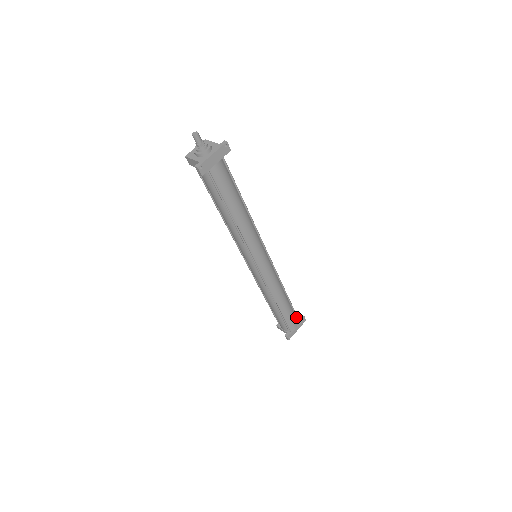
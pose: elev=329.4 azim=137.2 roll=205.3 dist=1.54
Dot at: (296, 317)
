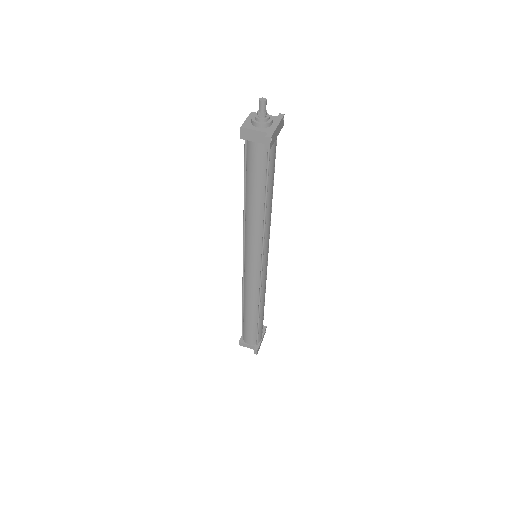
Dot at: occluded
